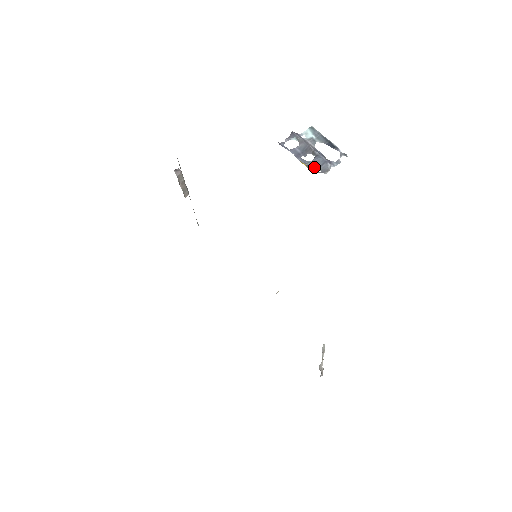
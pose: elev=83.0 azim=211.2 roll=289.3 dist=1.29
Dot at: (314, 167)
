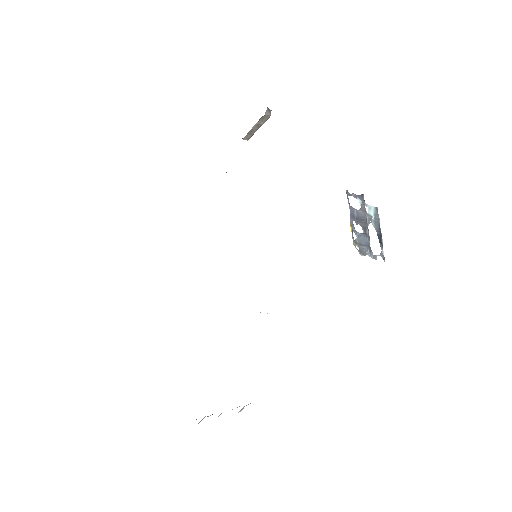
Dot at: (356, 240)
